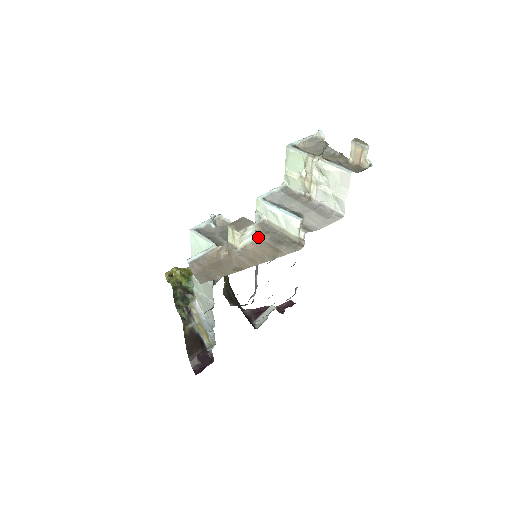
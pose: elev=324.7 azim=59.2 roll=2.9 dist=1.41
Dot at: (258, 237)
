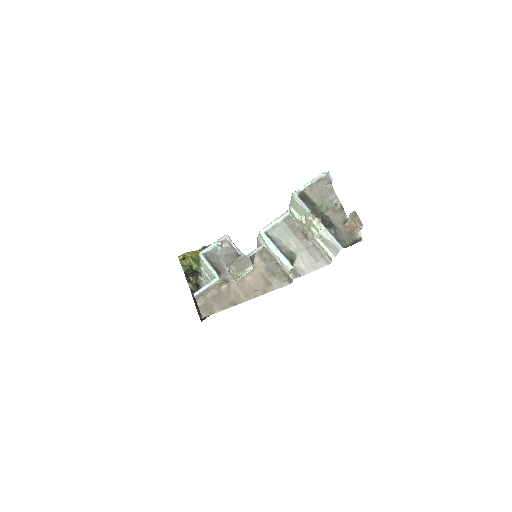
Dot at: (256, 265)
